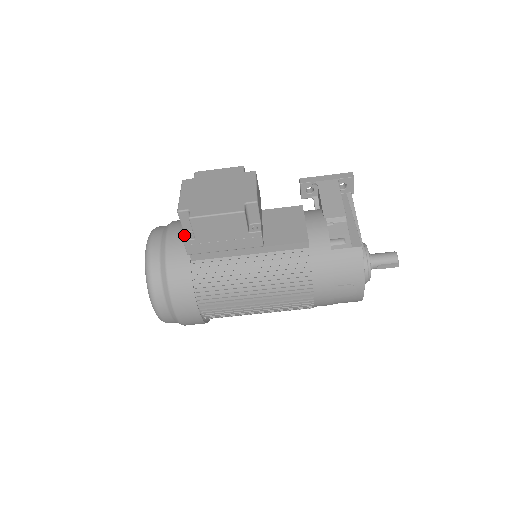
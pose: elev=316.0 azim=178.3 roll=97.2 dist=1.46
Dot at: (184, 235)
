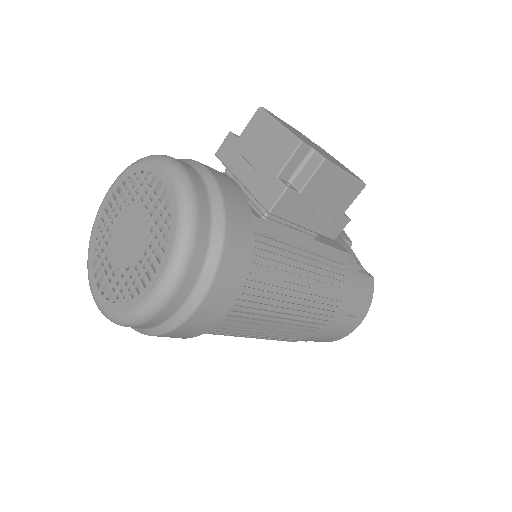
Dot at: (283, 181)
